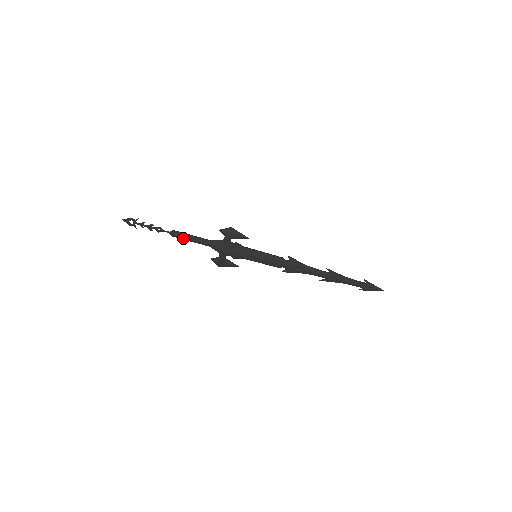
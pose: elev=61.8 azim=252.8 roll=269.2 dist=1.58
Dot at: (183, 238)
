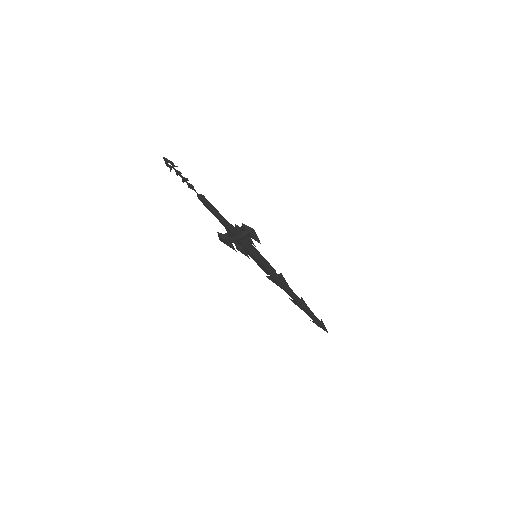
Dot at: (207, 206)
